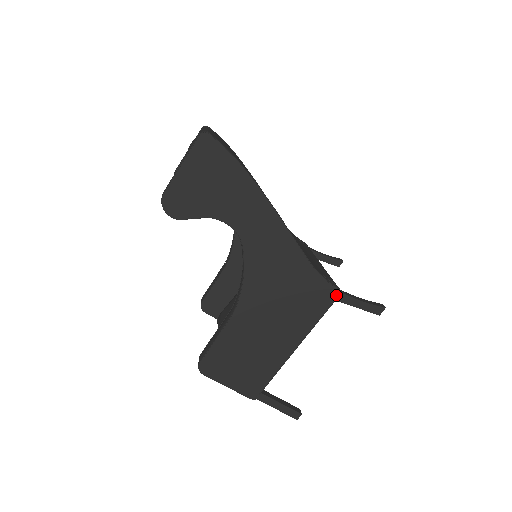
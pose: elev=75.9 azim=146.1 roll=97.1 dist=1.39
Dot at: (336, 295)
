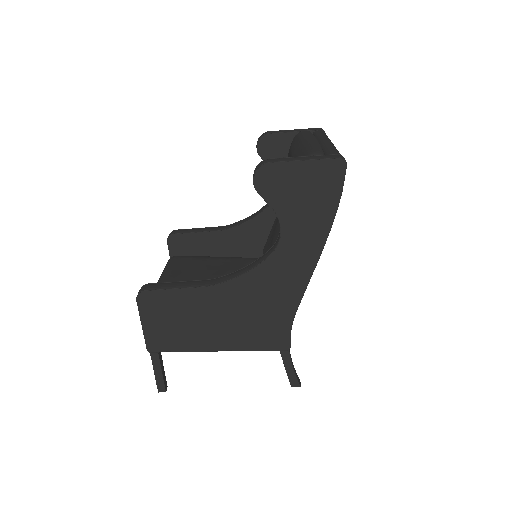
Dot at: (284, 348)
